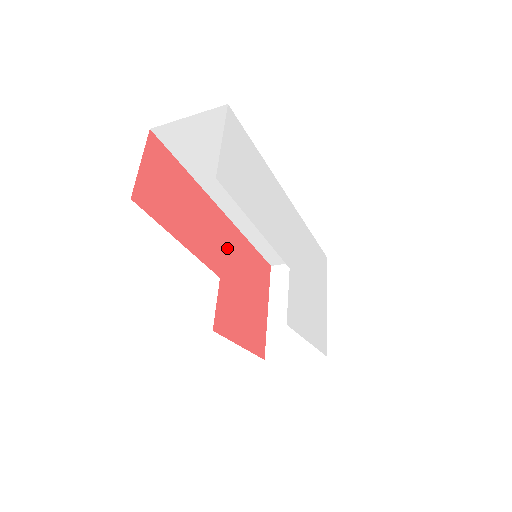
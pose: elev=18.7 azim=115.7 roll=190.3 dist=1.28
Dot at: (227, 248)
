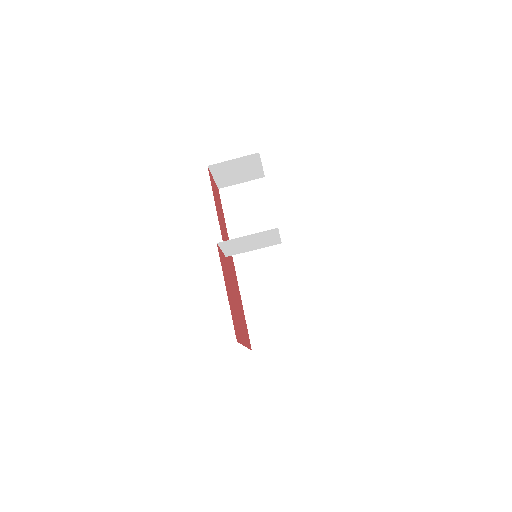
Dot at: (232, 270)
